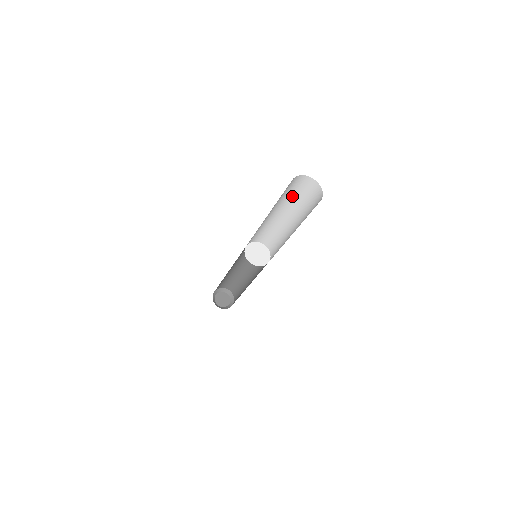
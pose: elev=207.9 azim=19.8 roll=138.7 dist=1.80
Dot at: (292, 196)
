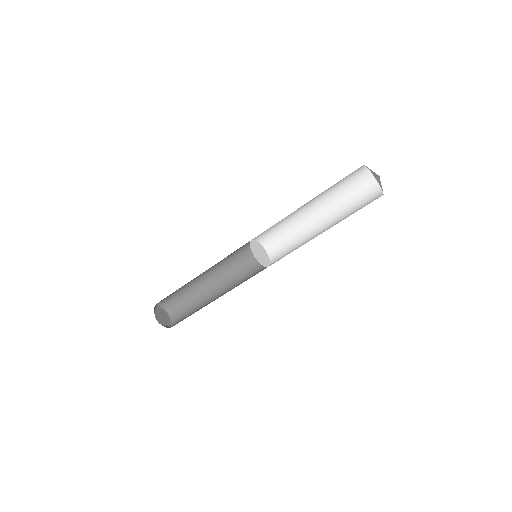
Dot at: (348, 206)
